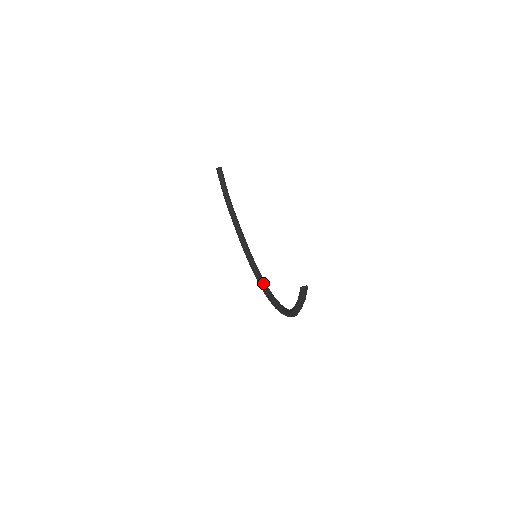
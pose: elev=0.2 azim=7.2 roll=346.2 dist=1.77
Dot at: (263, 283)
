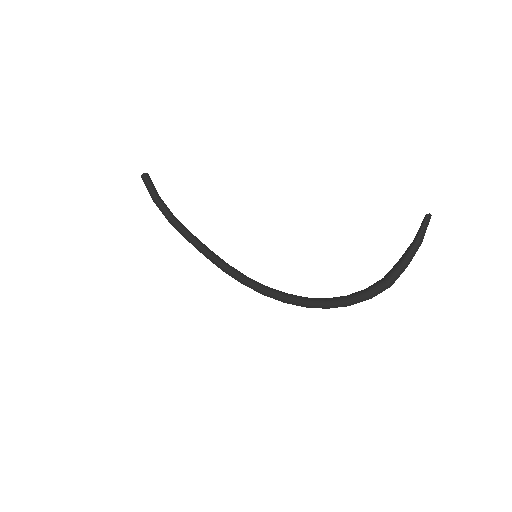
Dot at: (277, 290)
